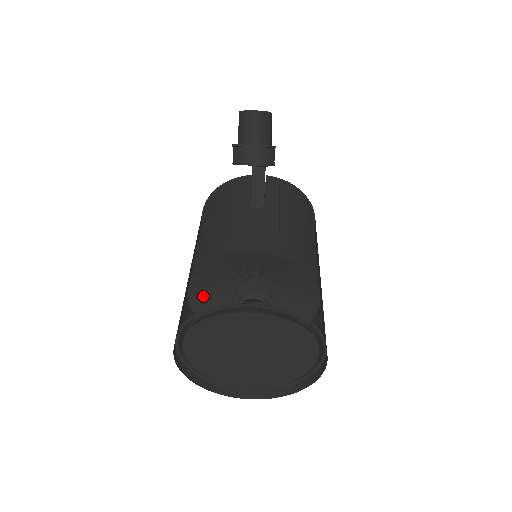
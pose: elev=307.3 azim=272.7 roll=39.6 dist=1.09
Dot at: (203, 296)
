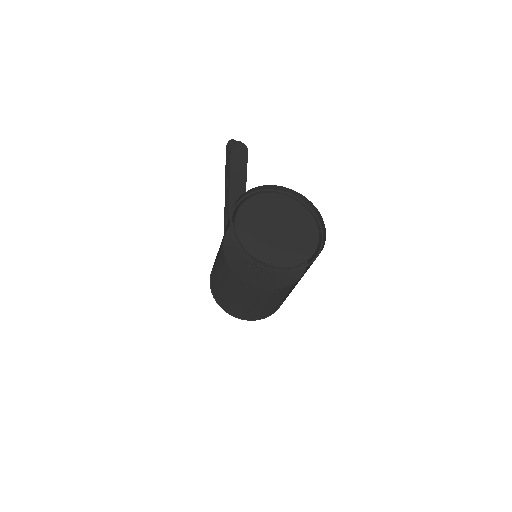
Dot at: (234, 258)
